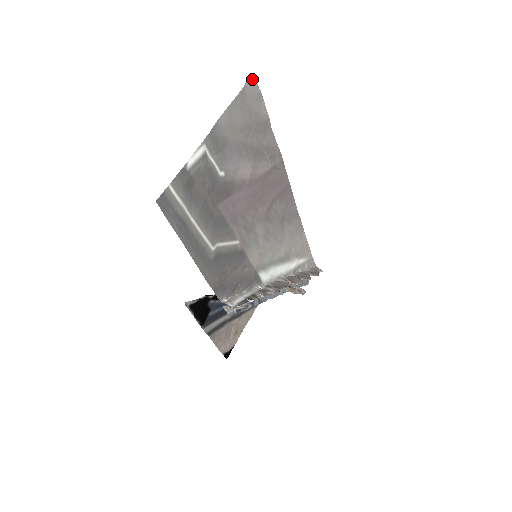
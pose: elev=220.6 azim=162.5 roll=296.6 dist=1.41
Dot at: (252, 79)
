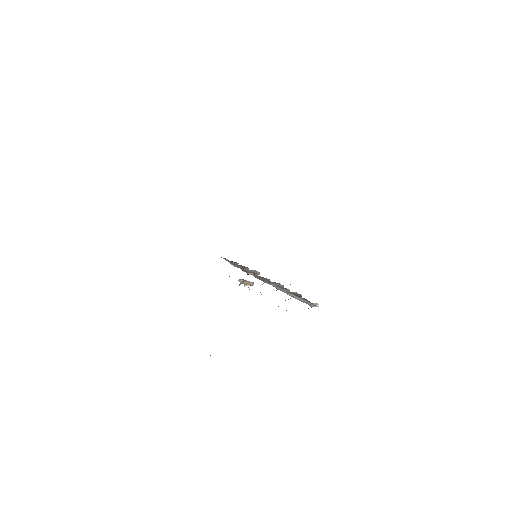
Dot at: occluded
